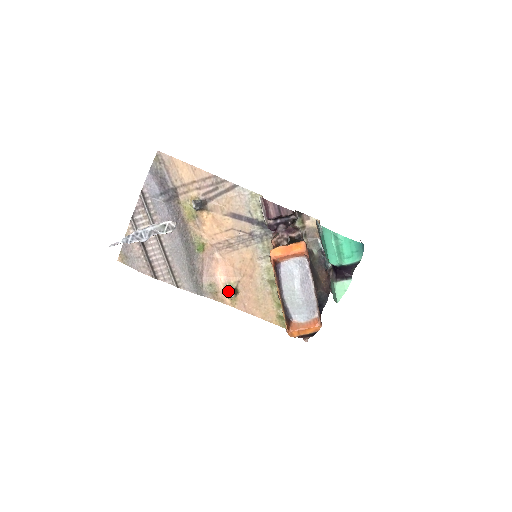
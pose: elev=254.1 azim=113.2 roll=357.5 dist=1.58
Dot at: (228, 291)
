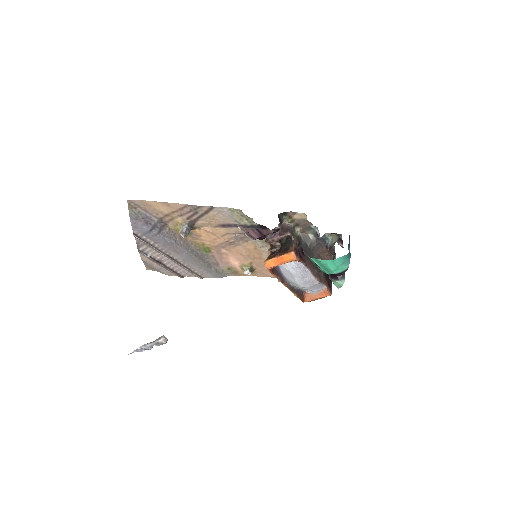
Dot at: (245, 272)
